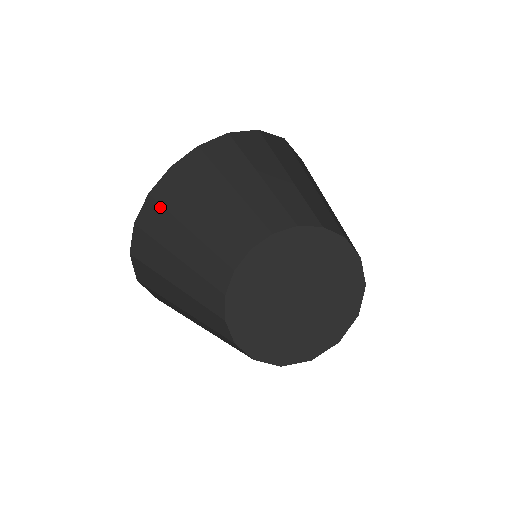
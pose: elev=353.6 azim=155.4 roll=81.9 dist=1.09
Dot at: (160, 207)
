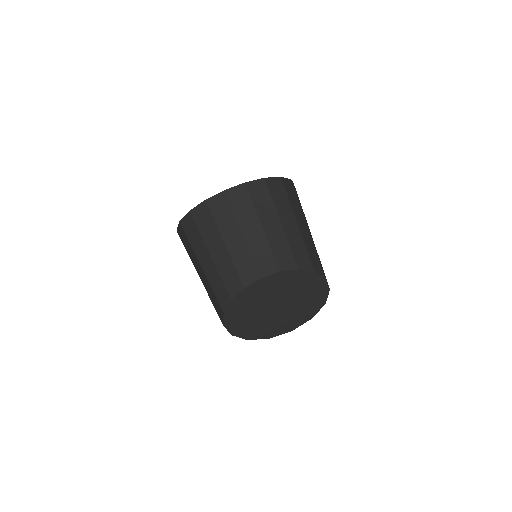
Dot at: (209, 212)
